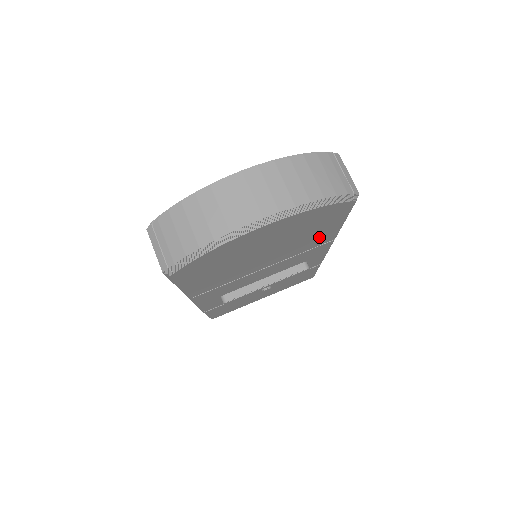
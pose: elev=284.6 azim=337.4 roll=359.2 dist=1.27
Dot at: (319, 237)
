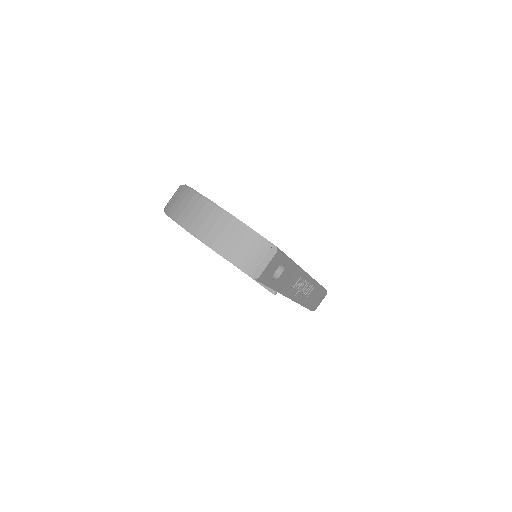
Dot at: occluded
